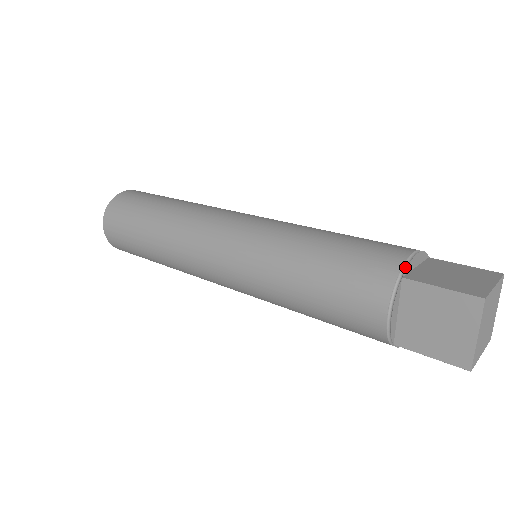
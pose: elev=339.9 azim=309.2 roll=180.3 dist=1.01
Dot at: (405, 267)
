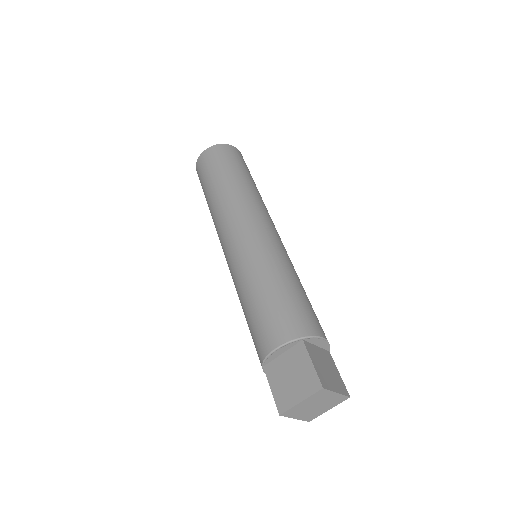
Dot at: (266, 360)
